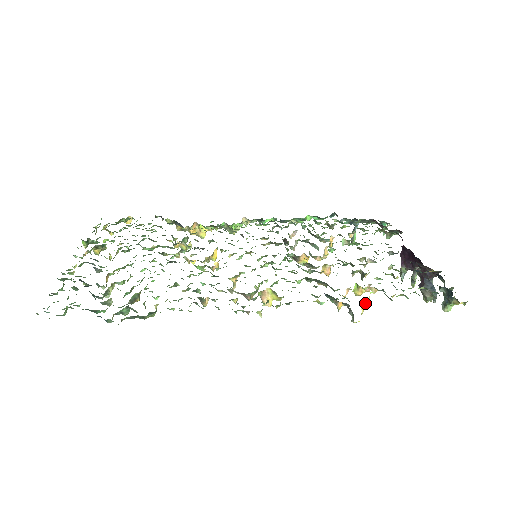
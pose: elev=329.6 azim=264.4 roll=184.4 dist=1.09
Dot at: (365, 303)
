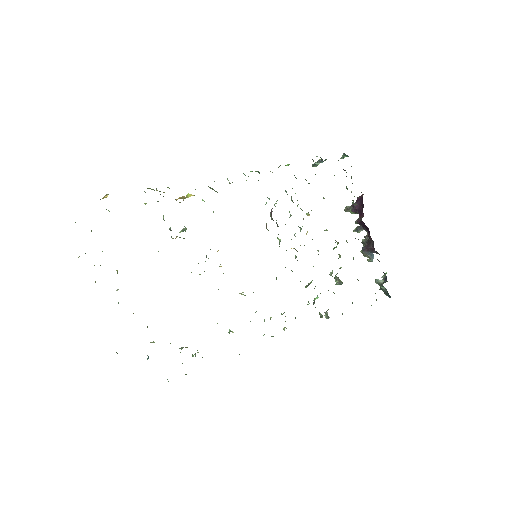
Dot at: occluded
